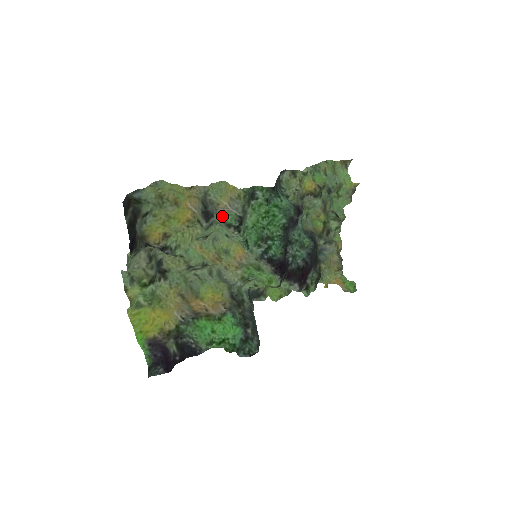
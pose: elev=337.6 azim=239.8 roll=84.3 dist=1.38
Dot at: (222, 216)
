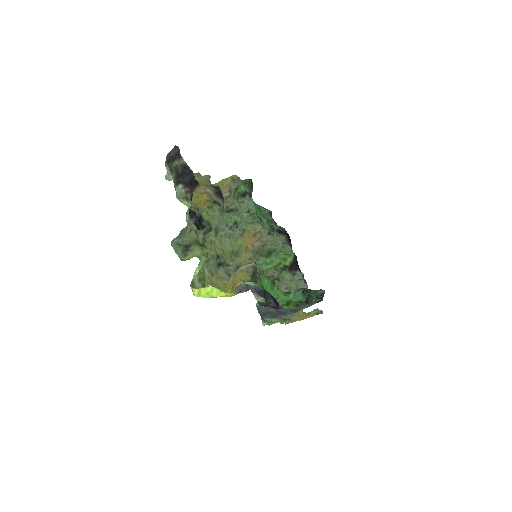
Dot at: (236, 187)
